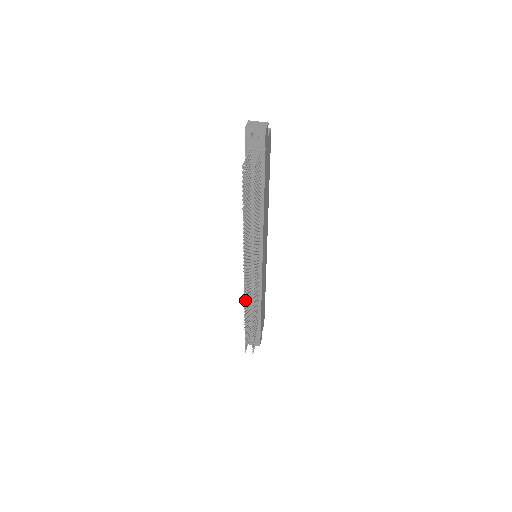
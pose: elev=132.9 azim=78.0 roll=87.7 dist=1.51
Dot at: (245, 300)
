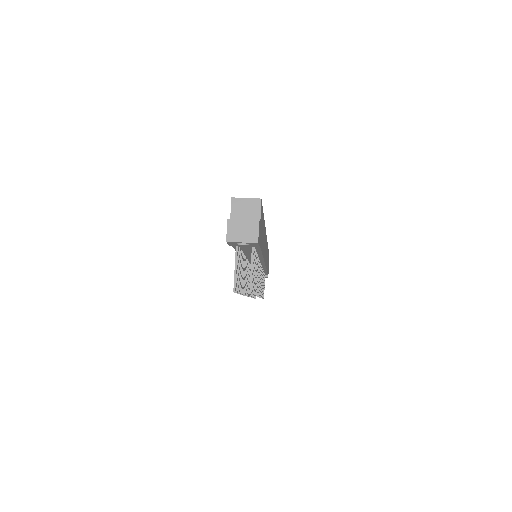
Dot at: (251, 294)
